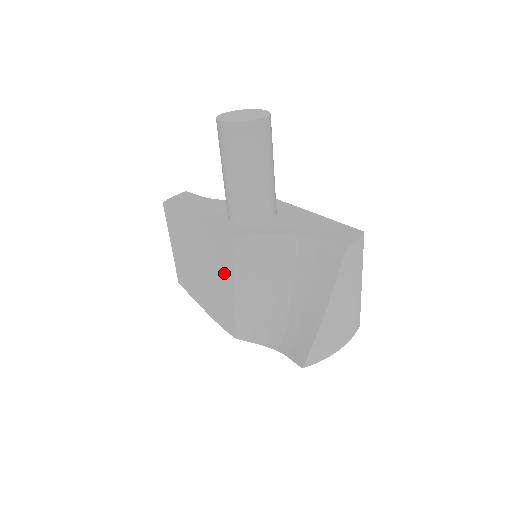
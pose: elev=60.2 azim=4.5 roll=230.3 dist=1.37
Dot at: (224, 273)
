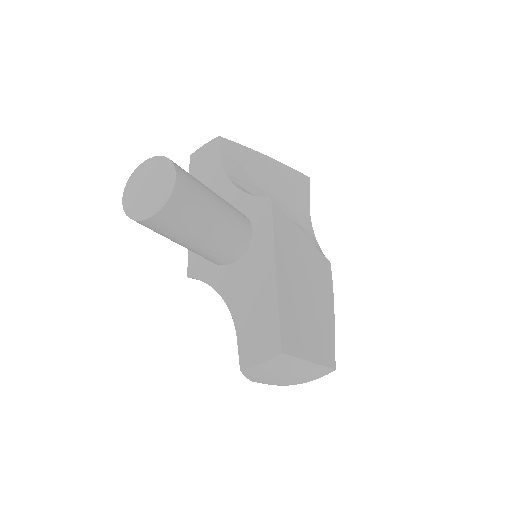
Dot at: occluded
